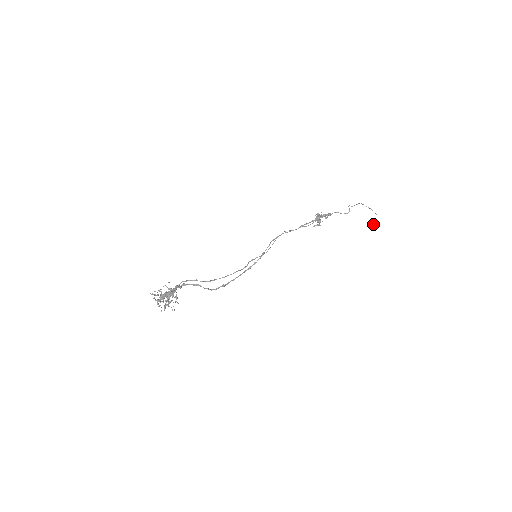
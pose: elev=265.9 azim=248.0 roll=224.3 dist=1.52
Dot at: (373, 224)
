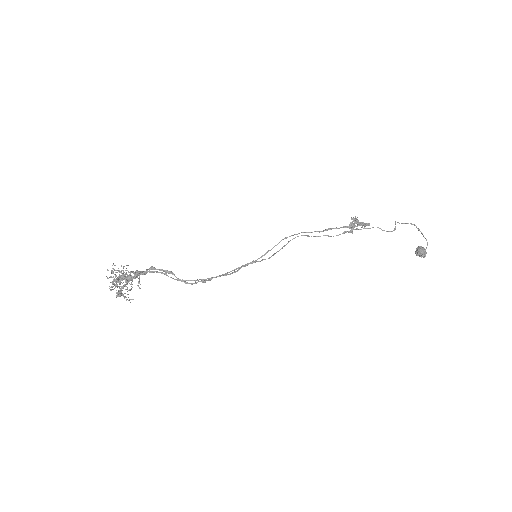
Dot at: (419, 254)
